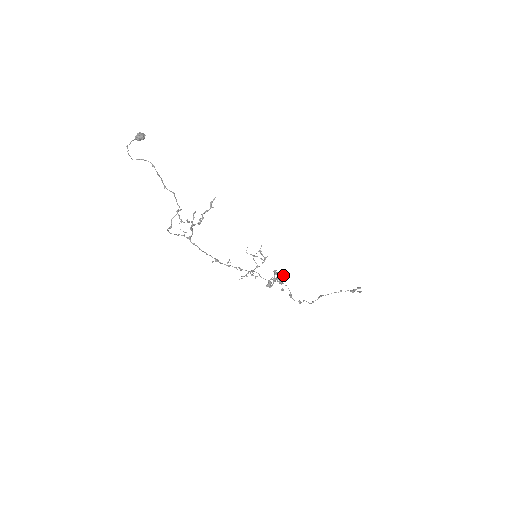
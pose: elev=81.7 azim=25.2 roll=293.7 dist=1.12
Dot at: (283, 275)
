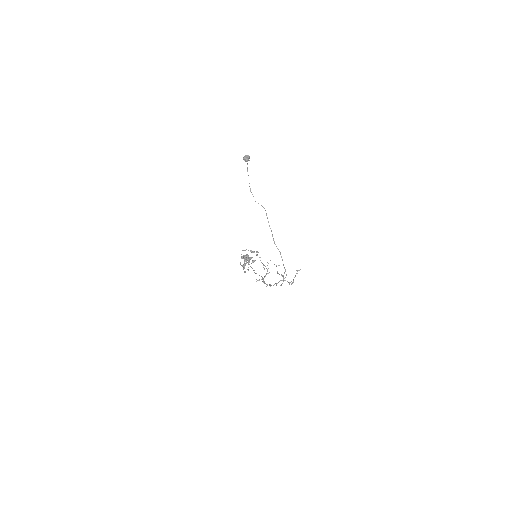
Dot at: occluded
